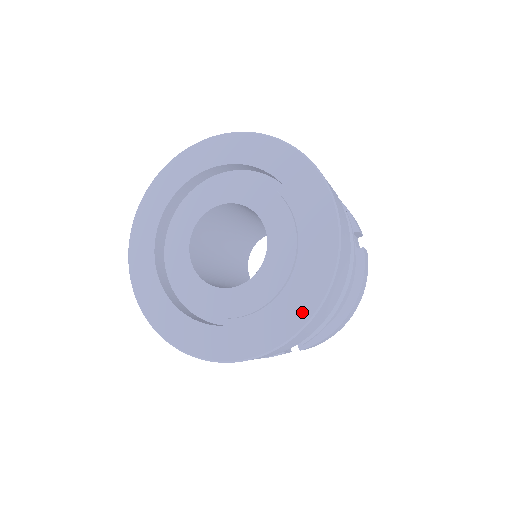
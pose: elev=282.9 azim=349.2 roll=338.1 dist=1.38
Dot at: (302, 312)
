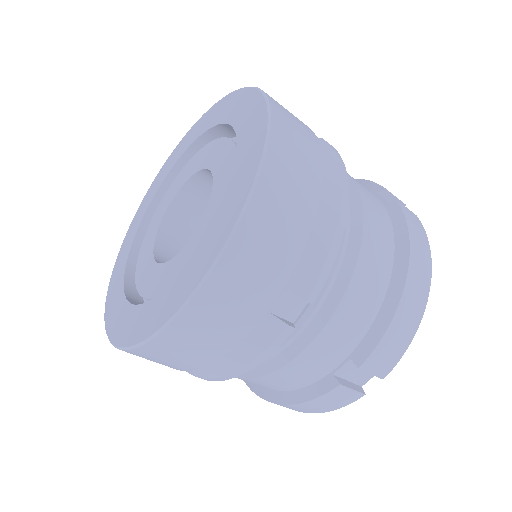
Dot at: (238, 200)
